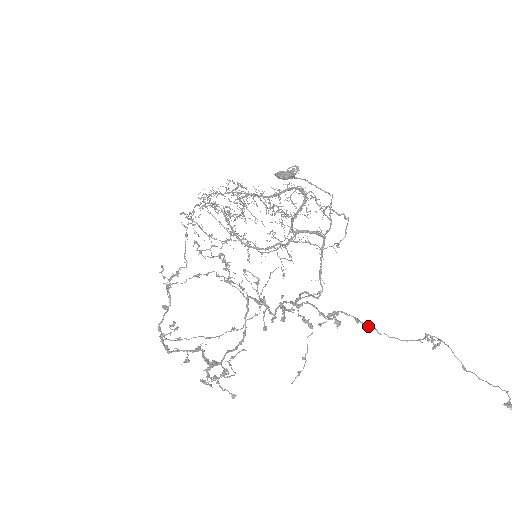
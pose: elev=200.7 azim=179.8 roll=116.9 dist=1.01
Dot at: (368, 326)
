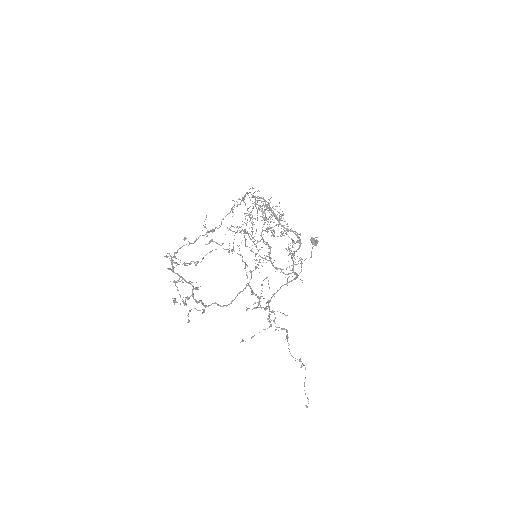
Dot at: occluded
